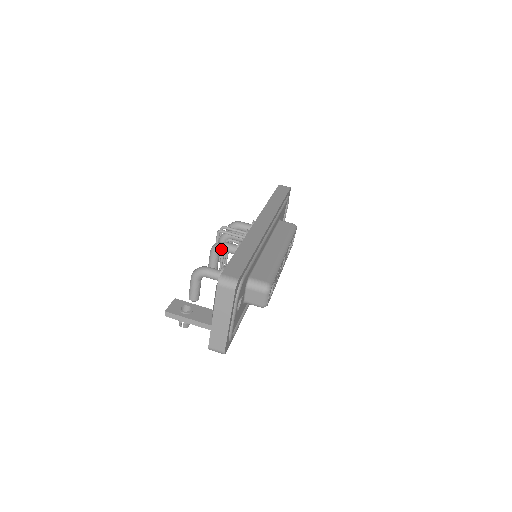
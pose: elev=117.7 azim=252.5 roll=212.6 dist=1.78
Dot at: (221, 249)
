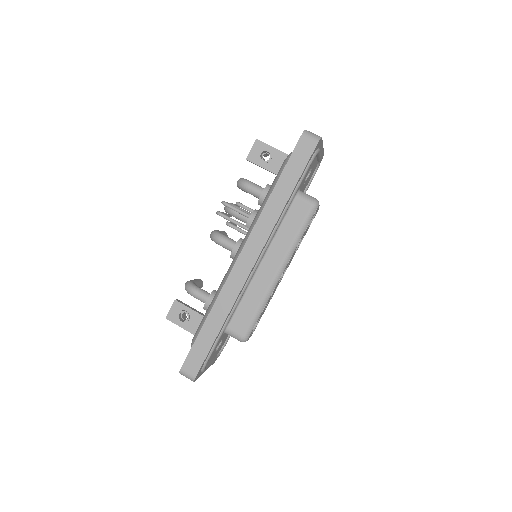
Dot at: (218, 244)
